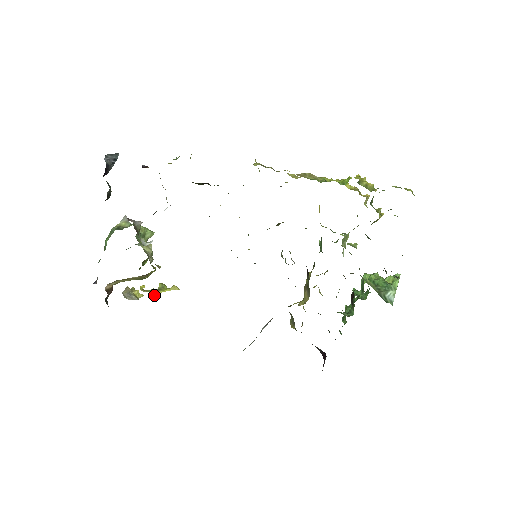
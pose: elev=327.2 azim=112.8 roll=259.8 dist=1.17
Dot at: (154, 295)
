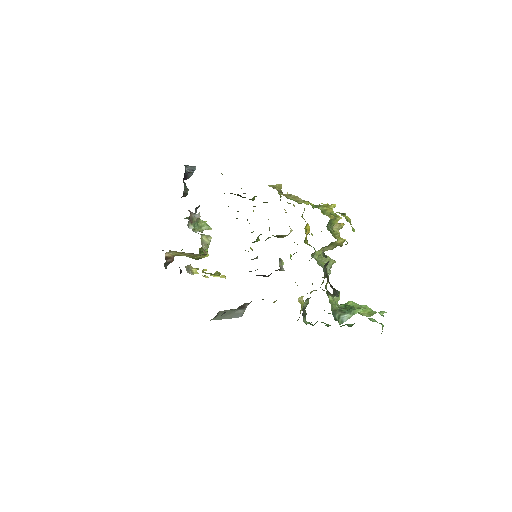
Dot at: (205, 275)
